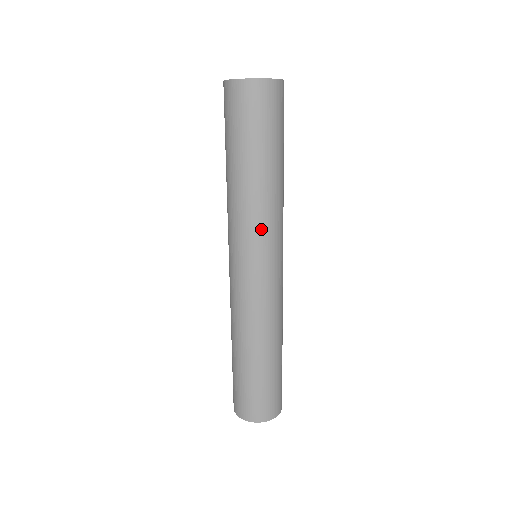
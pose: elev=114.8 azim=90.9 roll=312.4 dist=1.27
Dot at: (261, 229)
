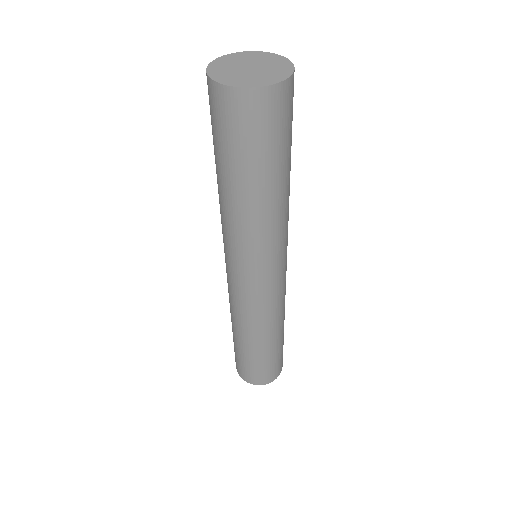
Dot at: (271, 246)
